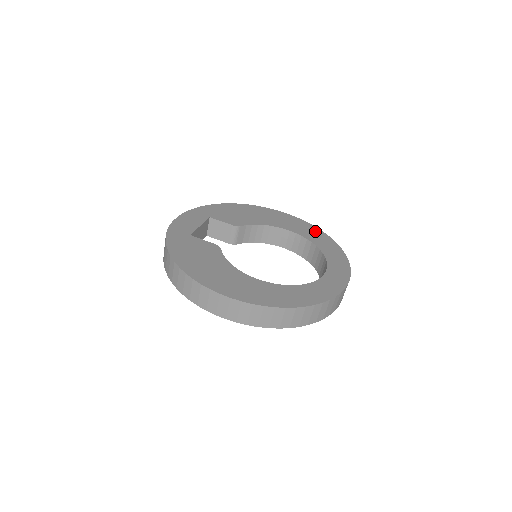
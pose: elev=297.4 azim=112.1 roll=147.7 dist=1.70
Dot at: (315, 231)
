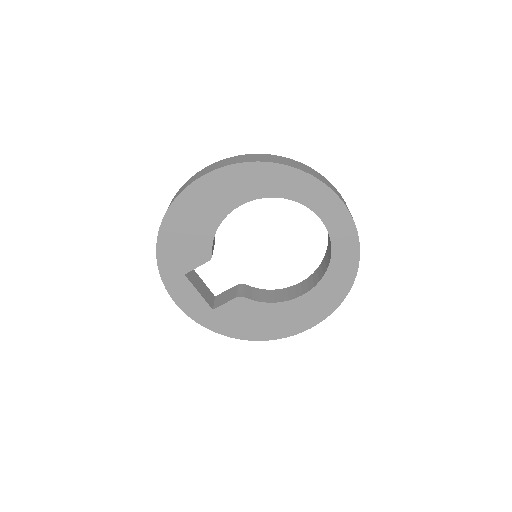
Dot at: (254, 173)
